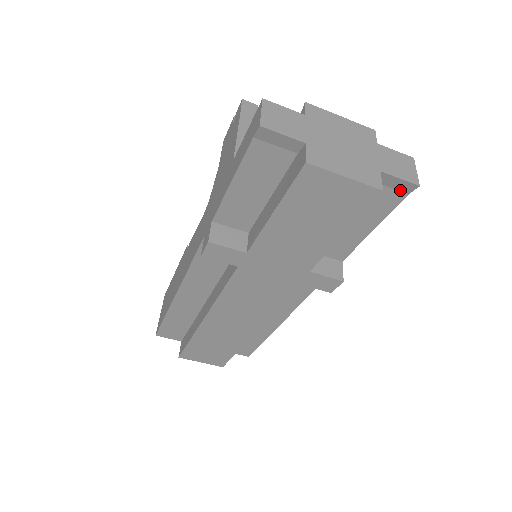
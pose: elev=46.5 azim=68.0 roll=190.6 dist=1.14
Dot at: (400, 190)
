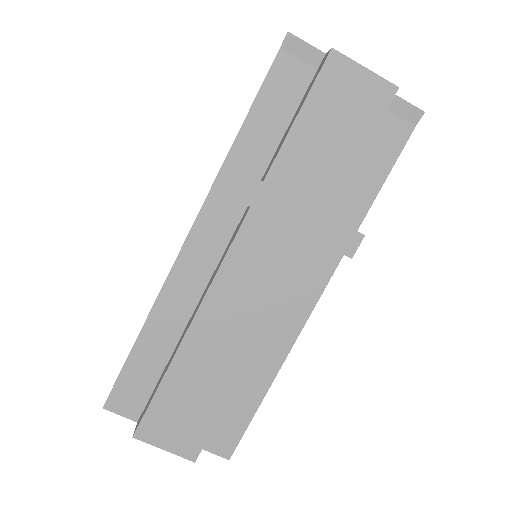
Dot at: (408, 120)
